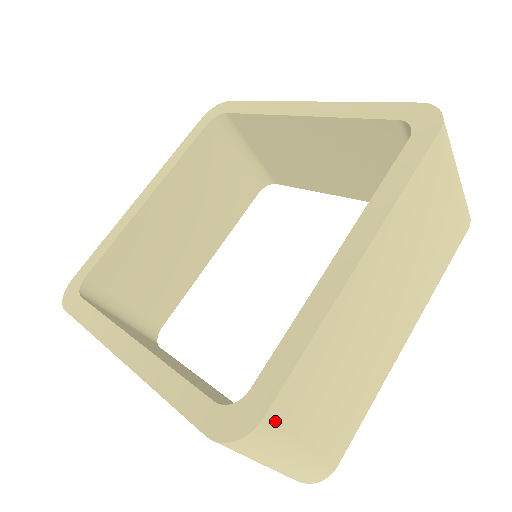
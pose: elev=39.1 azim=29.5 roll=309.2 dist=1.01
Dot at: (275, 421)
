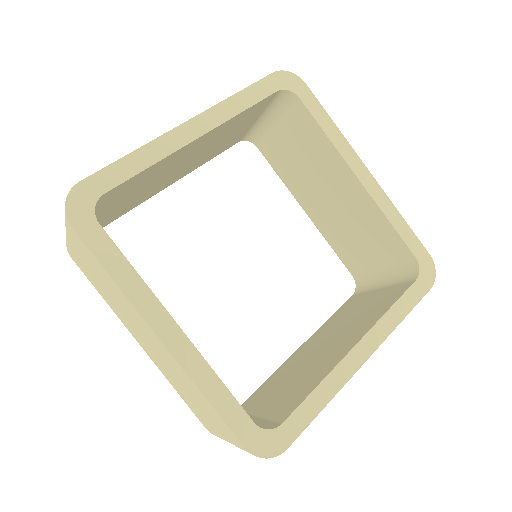
Dot at: occluded
